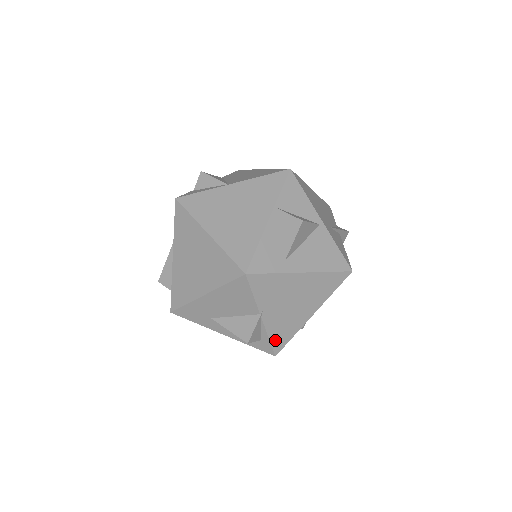
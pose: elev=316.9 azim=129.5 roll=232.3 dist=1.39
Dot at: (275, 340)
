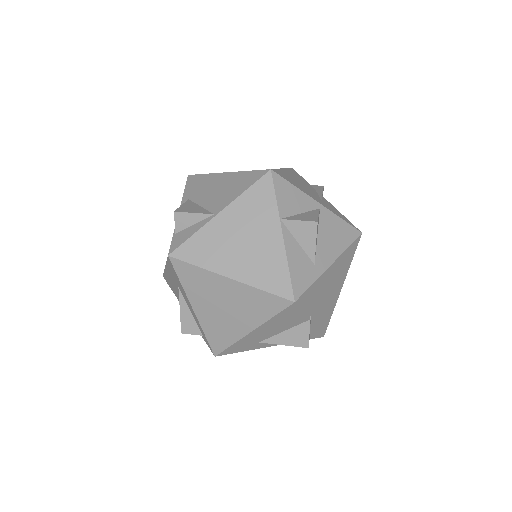
Dot at: (322, 327)
